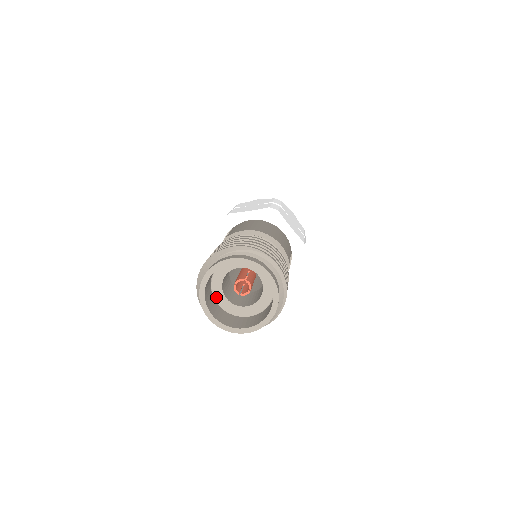
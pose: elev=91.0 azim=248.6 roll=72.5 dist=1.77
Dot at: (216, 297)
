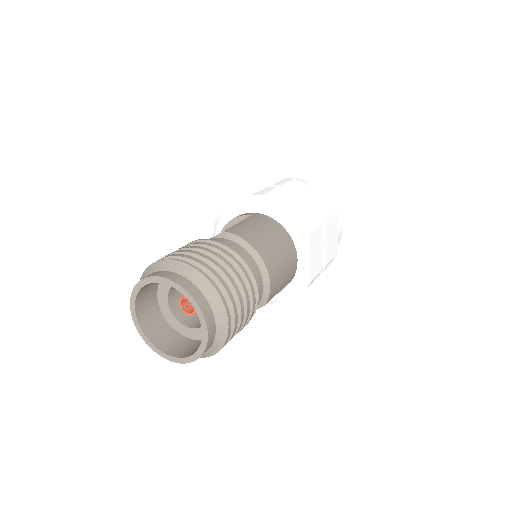
Dot at: (159, 292)
